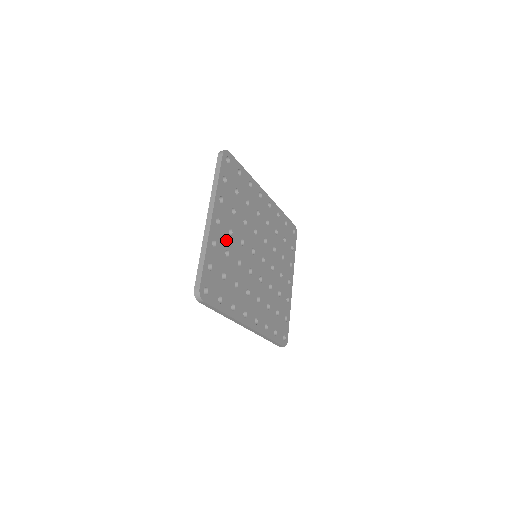
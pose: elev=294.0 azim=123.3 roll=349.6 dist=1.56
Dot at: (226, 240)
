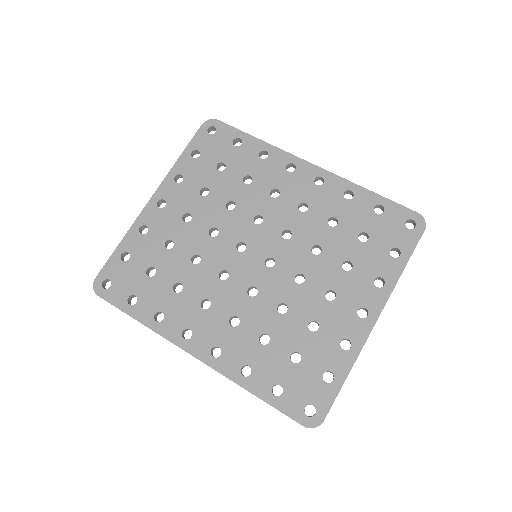
Dot at: (173, 227)
